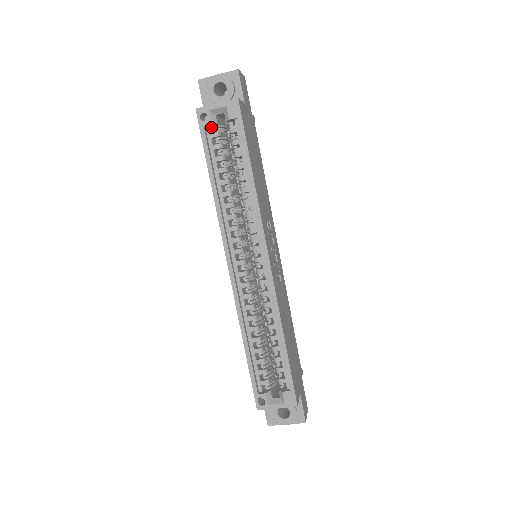
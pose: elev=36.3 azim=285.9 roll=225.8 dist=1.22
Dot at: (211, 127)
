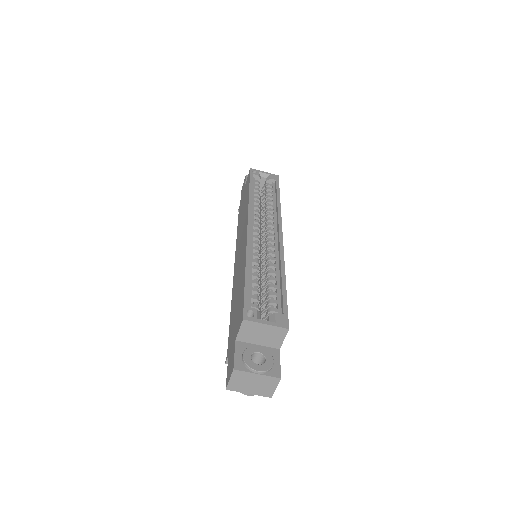
Dot at: occluded
